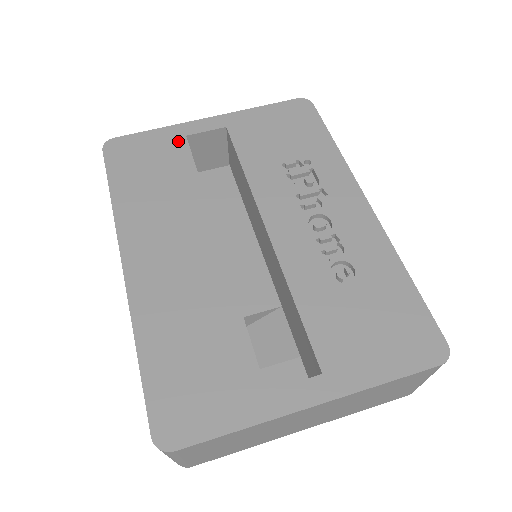
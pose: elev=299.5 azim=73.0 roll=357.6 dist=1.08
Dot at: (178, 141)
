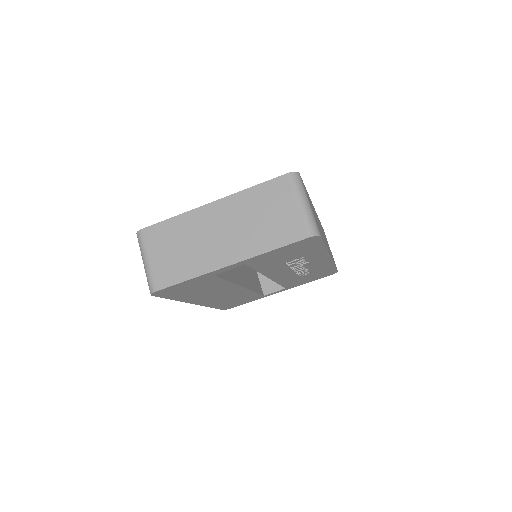
Dot at: (209, 278)
